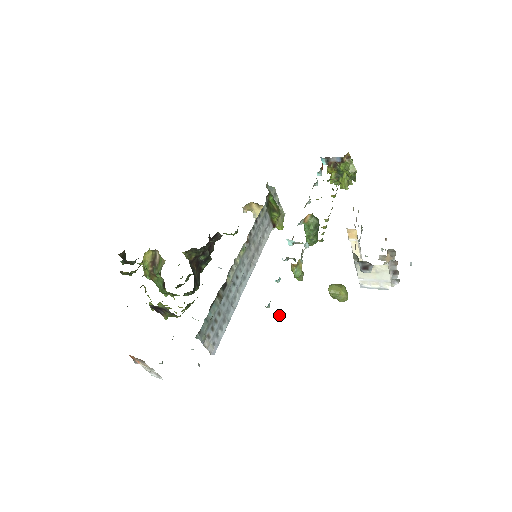
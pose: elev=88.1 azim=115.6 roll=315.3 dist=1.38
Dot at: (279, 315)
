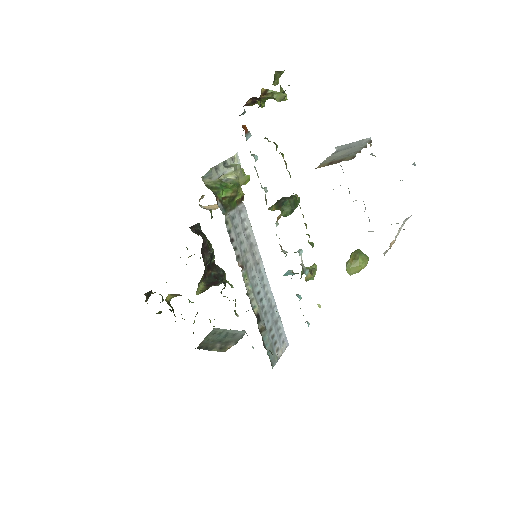
Dot at: occluded
